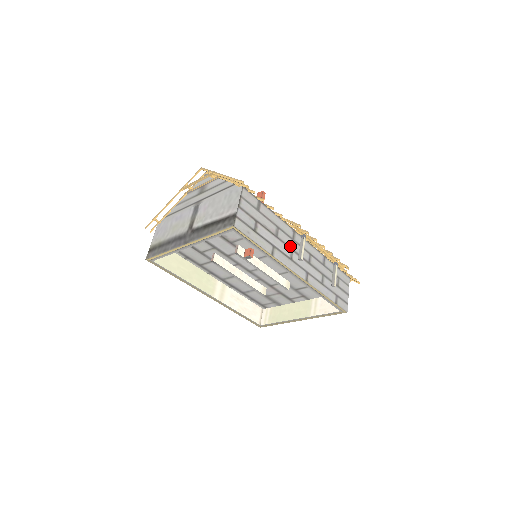
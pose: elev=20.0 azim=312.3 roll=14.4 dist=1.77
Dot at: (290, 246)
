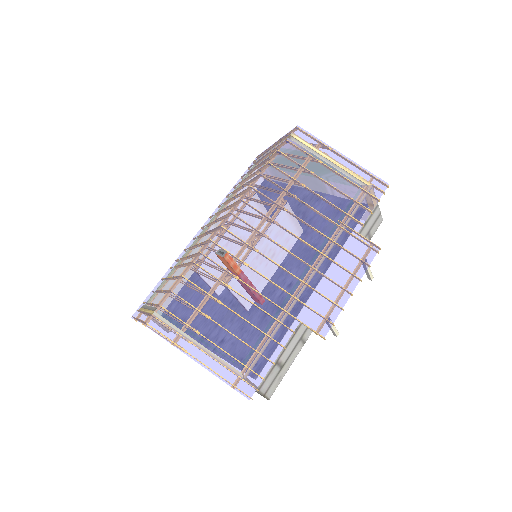
Dot at: occluded
